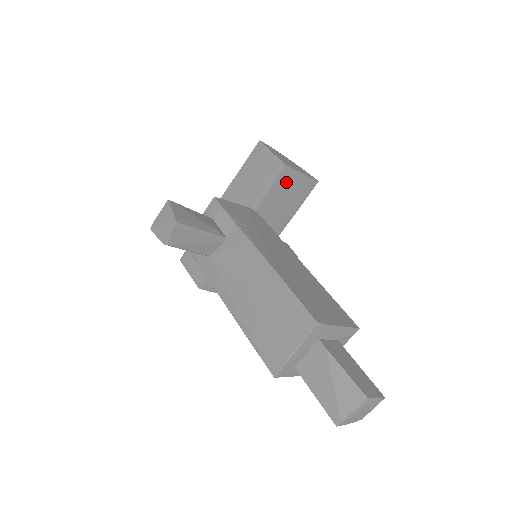
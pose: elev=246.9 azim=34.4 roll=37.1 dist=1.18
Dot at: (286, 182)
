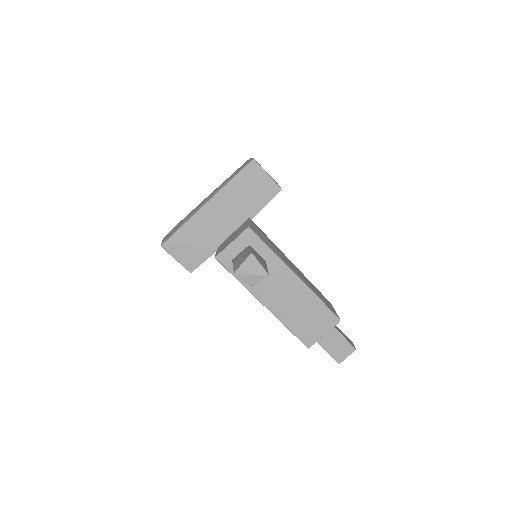
Dot at: occluded
